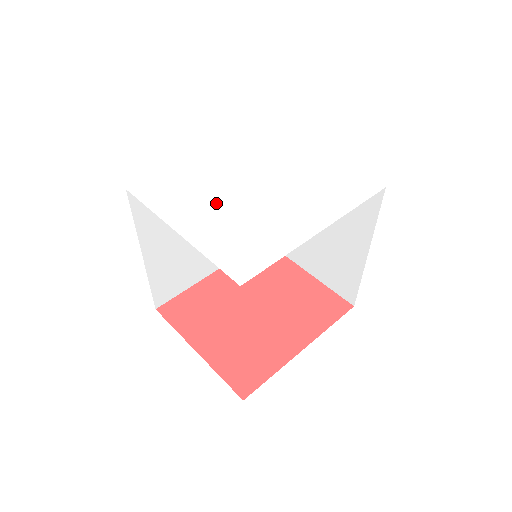
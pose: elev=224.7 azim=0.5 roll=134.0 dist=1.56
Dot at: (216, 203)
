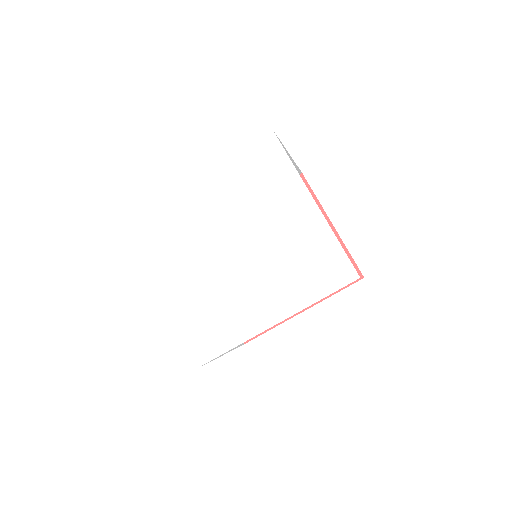
Dot at: (192, 266)
